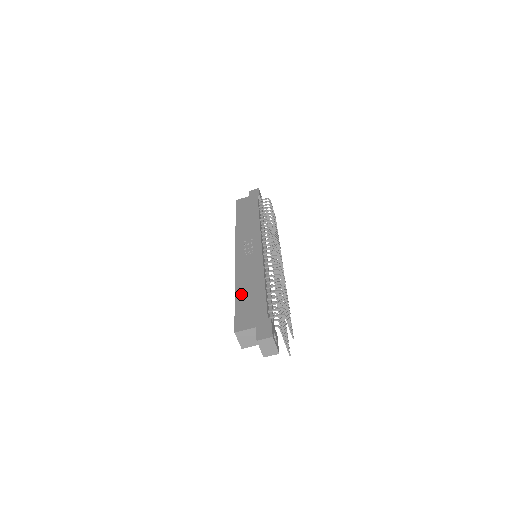
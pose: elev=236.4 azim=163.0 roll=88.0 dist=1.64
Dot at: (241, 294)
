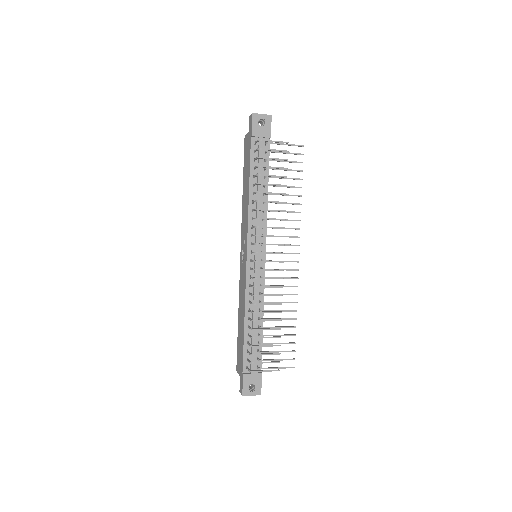
Dot at: (239, 327)
